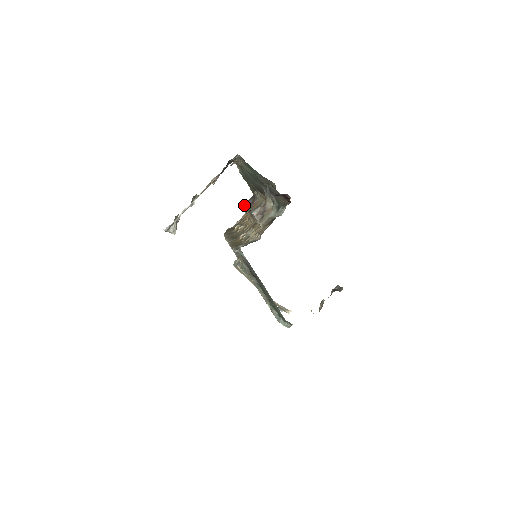
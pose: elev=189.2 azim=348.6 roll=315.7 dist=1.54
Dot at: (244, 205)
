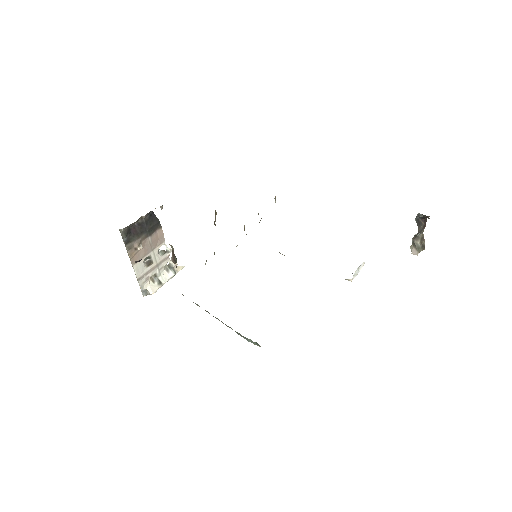
Dot at: occluded
